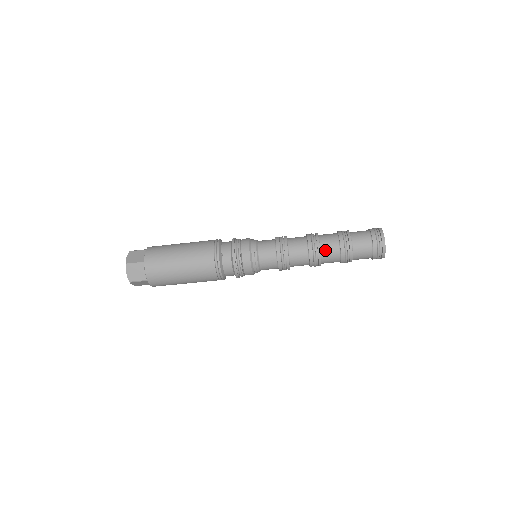
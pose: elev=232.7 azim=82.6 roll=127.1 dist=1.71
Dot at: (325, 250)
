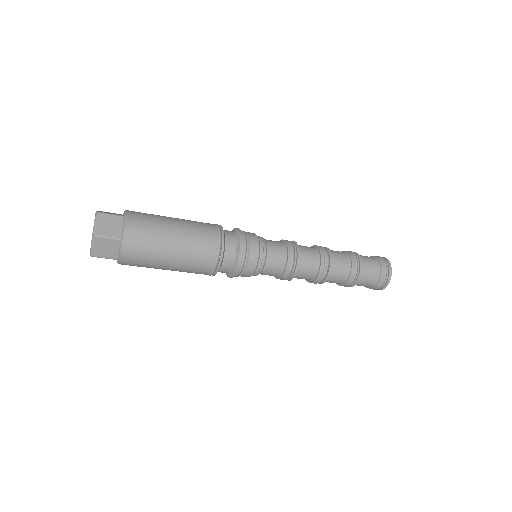
Dot at: occluded
